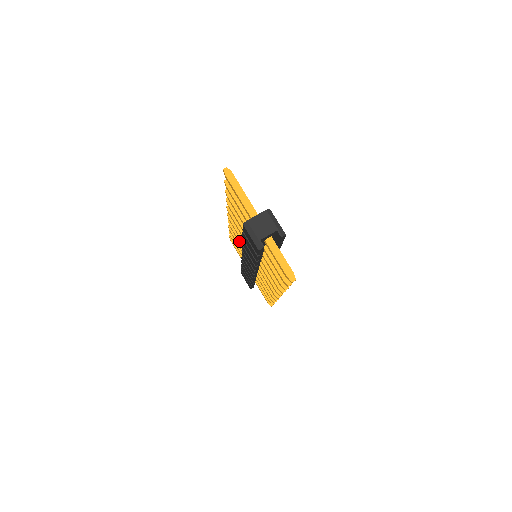
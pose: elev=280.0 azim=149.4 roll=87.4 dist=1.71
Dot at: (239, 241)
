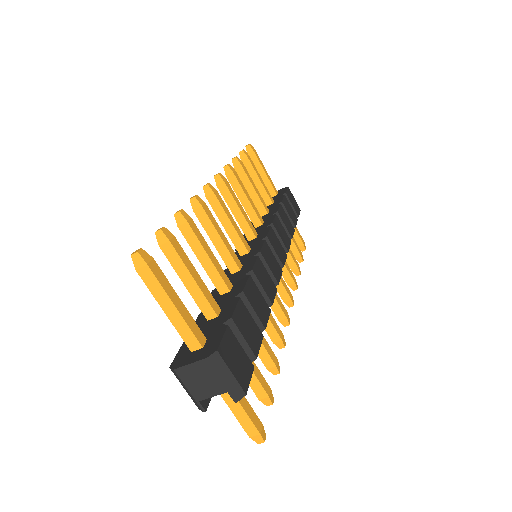
Dot at: occluded
